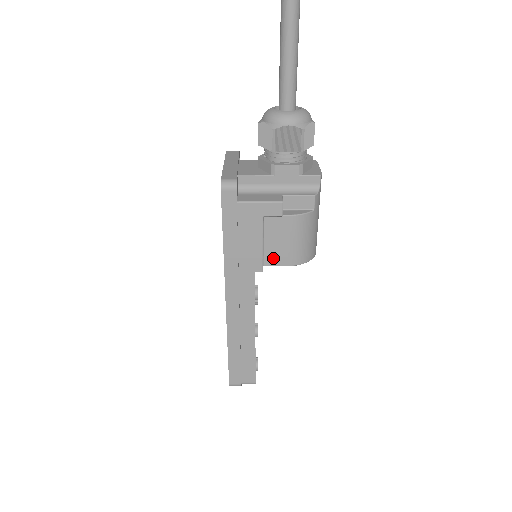
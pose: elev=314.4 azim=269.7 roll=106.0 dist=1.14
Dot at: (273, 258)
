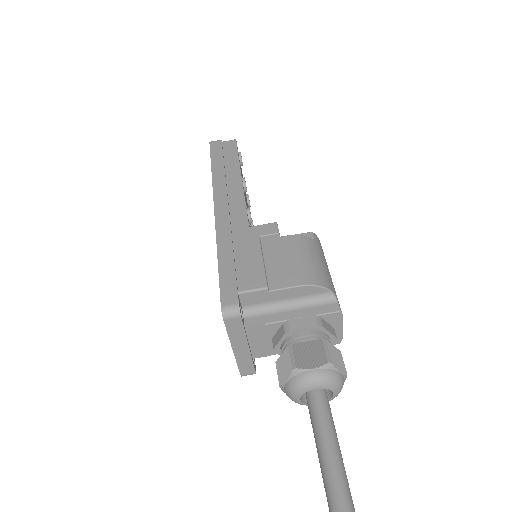
Dot at: occluded
